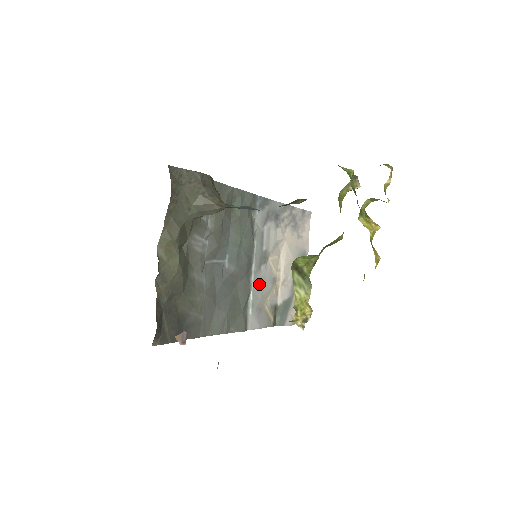
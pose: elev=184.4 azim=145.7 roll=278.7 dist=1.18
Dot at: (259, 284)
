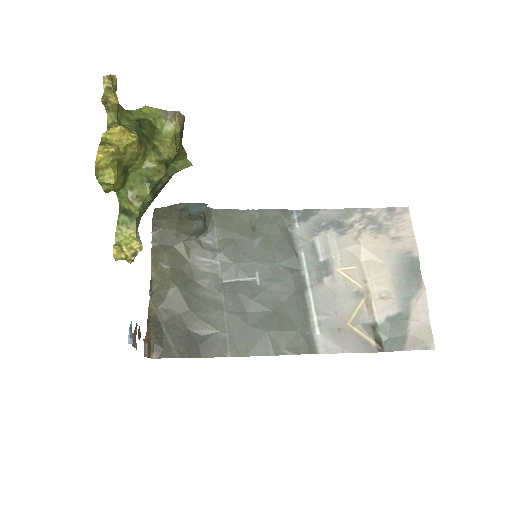
Dot at: (326, 299)
